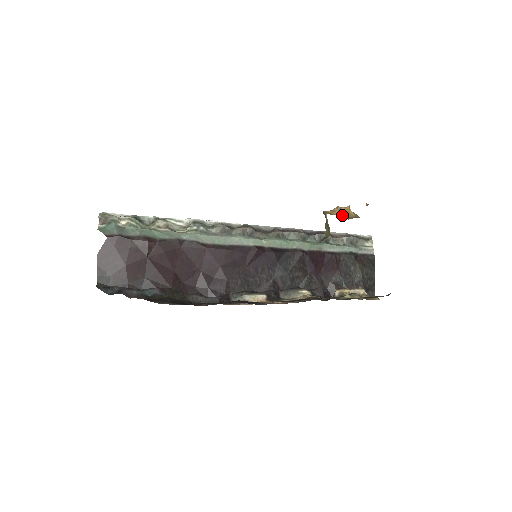
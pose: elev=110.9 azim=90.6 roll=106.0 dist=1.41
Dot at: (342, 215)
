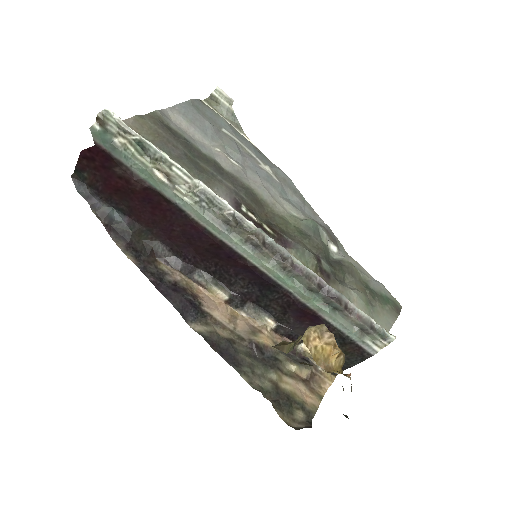
Dot at: (320, 351)
